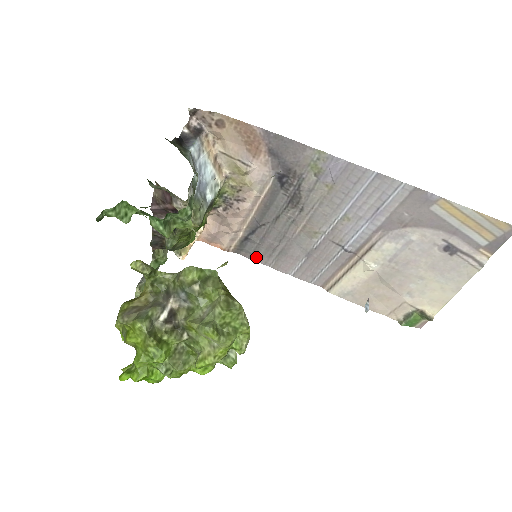
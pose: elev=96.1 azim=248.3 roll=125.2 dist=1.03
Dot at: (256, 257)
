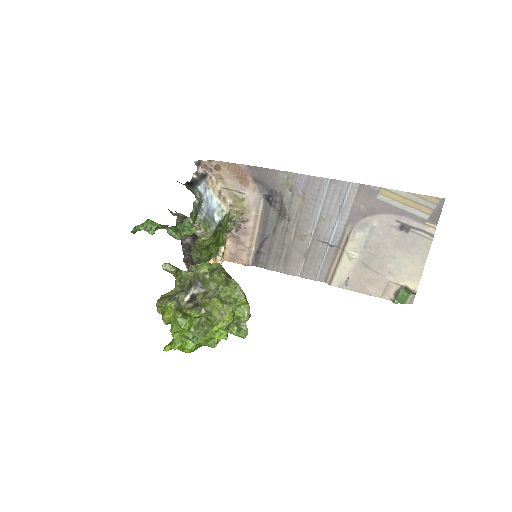
Dot at: (269, 266)
